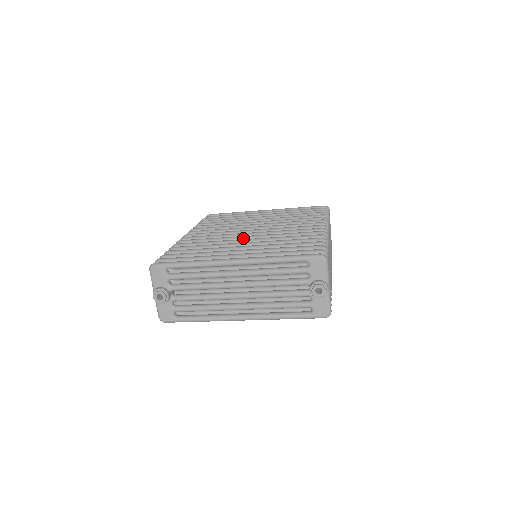
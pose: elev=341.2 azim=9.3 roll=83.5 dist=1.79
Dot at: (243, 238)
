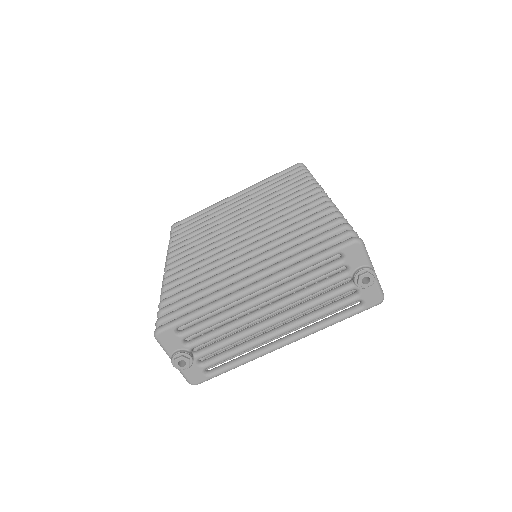
Dot at: (238, 246)
